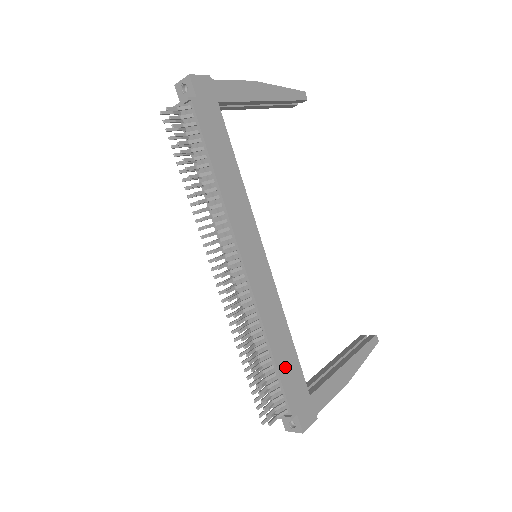
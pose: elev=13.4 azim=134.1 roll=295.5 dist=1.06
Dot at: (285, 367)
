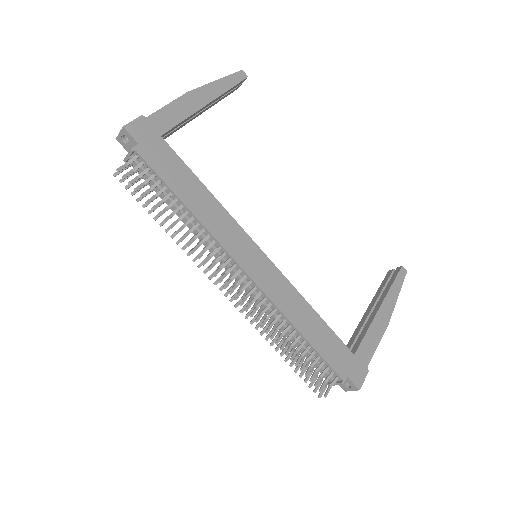
Dot at: (321, 342)
